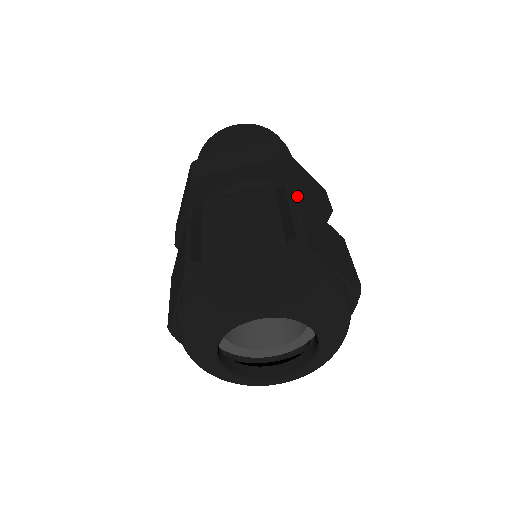
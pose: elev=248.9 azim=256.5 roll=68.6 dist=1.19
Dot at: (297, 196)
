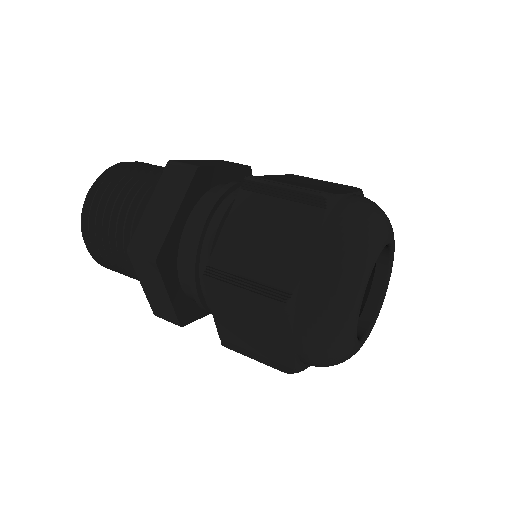
Dot at: (257, 177)
